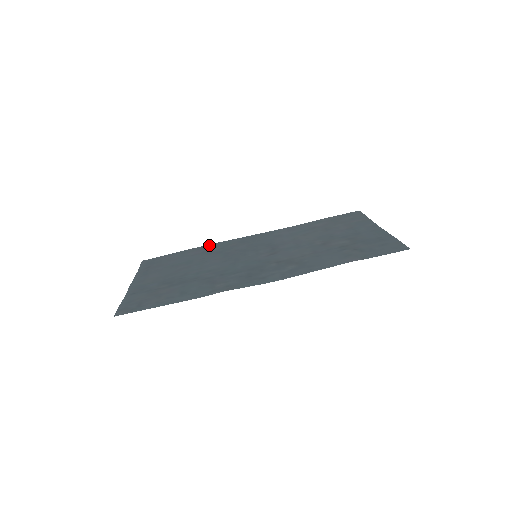
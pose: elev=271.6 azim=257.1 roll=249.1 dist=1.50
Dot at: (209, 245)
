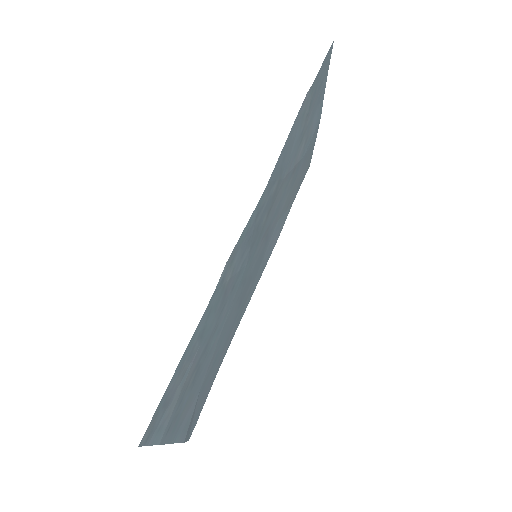
Dot at: (231, 340)
